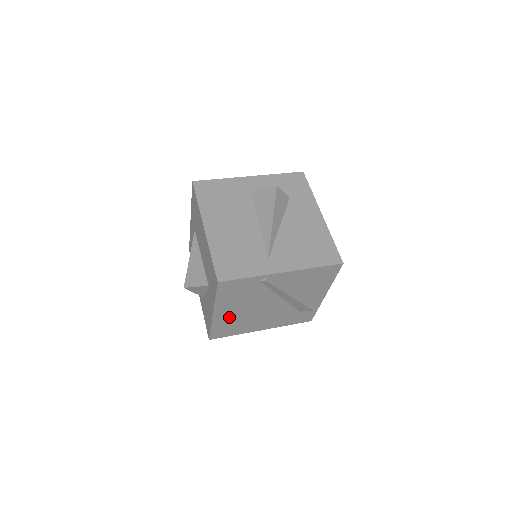
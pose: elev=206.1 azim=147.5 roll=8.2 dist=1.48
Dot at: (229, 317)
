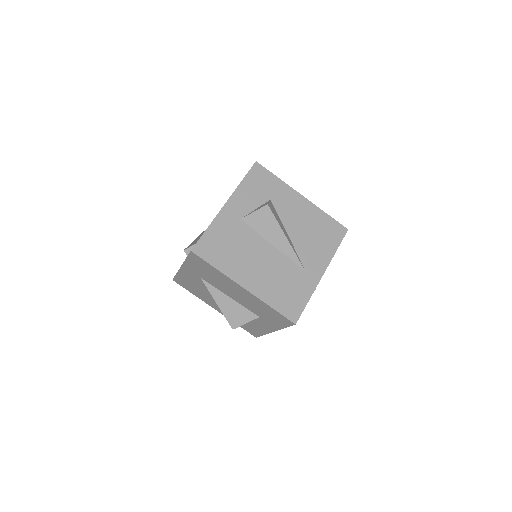
Dot at: occluded
